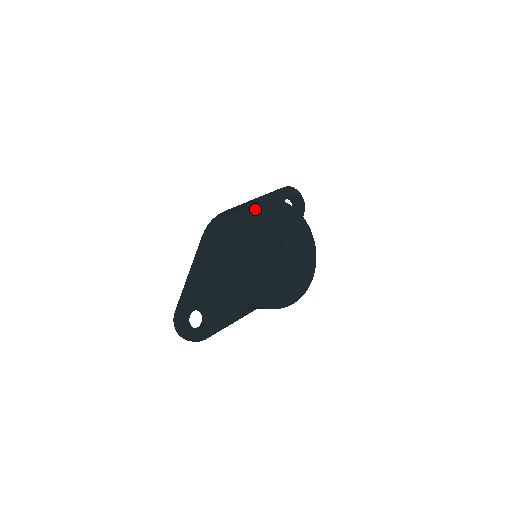
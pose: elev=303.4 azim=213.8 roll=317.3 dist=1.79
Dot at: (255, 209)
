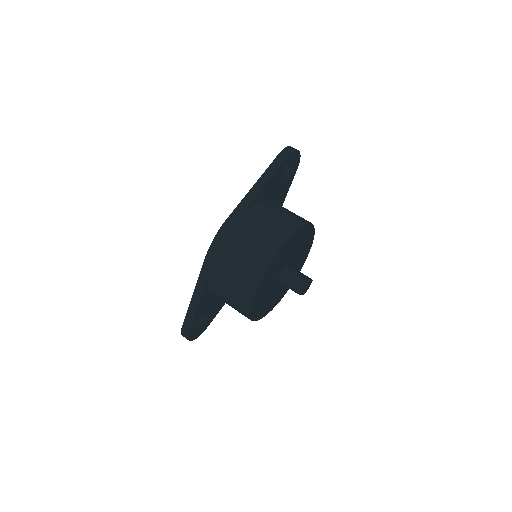
Dot at: (277, 257)
